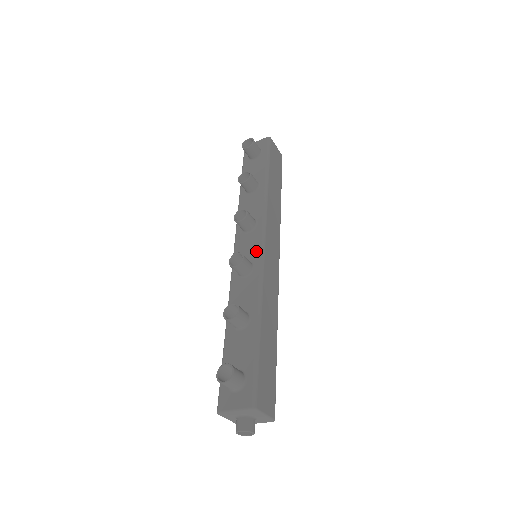
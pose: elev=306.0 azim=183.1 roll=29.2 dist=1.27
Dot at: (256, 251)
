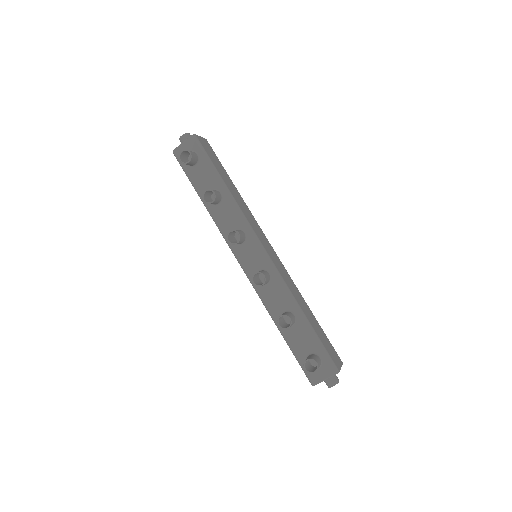
Dot at: (262, 259)
